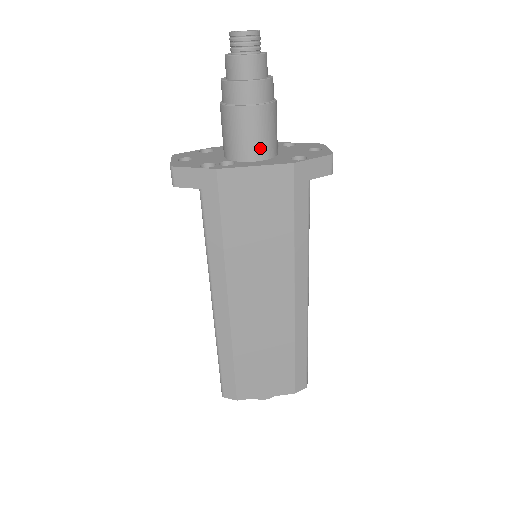
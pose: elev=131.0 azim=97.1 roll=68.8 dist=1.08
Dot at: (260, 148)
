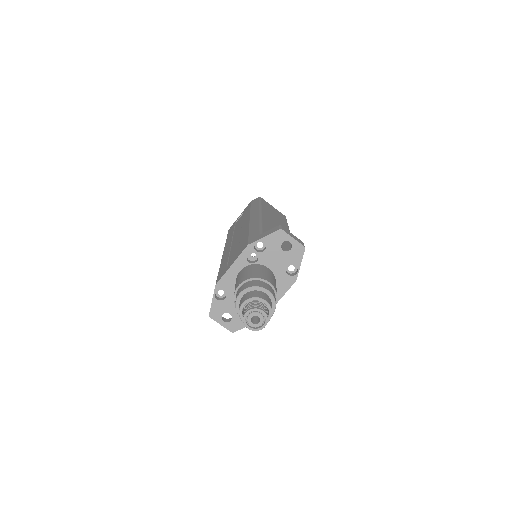
Dot at: occluded
